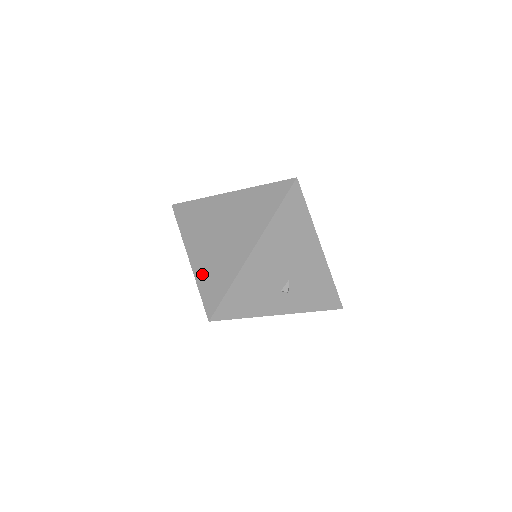
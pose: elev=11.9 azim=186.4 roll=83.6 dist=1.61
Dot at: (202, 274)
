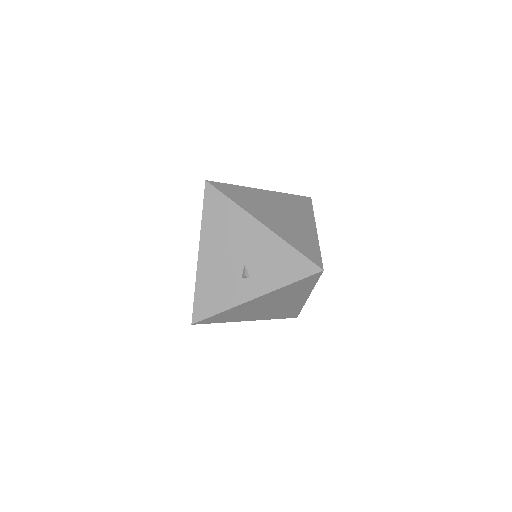
Dot at: occluded
